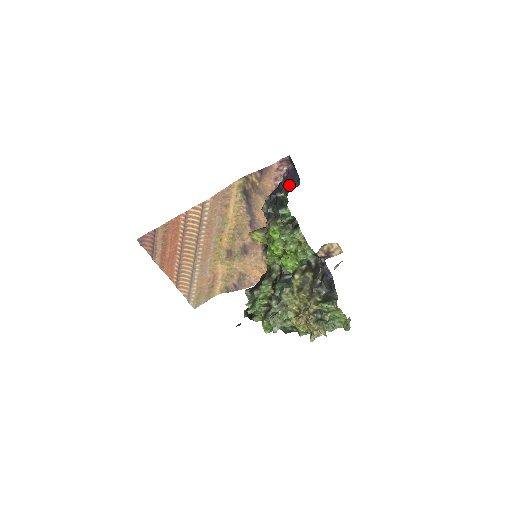
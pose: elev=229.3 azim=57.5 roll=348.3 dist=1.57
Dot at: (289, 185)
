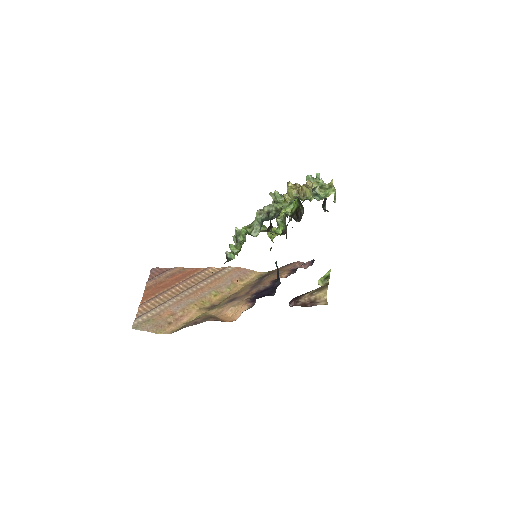
Dot at: occluded
